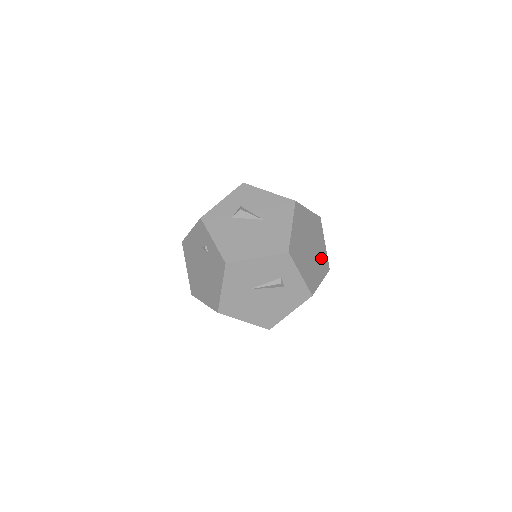
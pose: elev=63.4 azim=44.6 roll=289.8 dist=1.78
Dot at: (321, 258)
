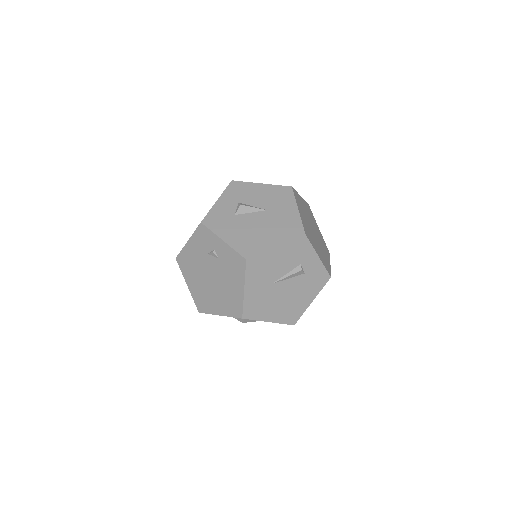
Dot at: (322, 242)
